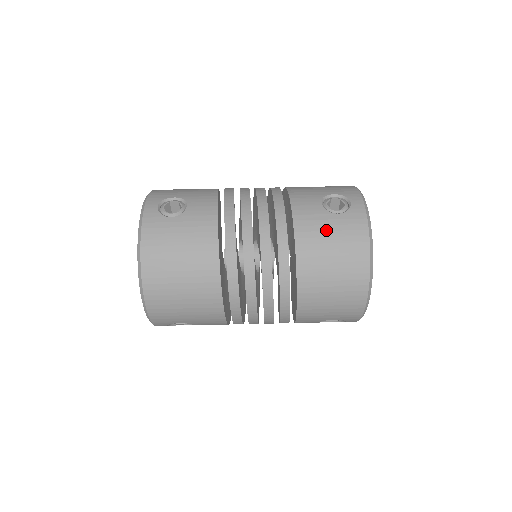
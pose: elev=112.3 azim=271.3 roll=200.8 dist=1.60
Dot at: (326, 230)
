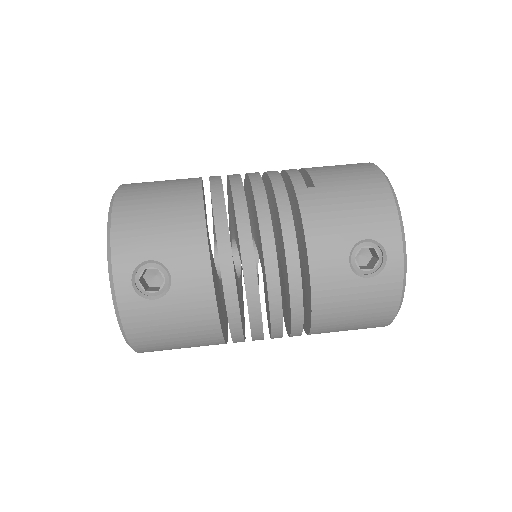
Dot at: (351, 300)
